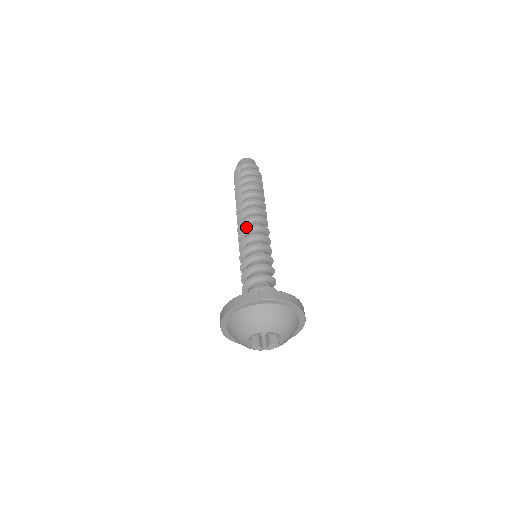
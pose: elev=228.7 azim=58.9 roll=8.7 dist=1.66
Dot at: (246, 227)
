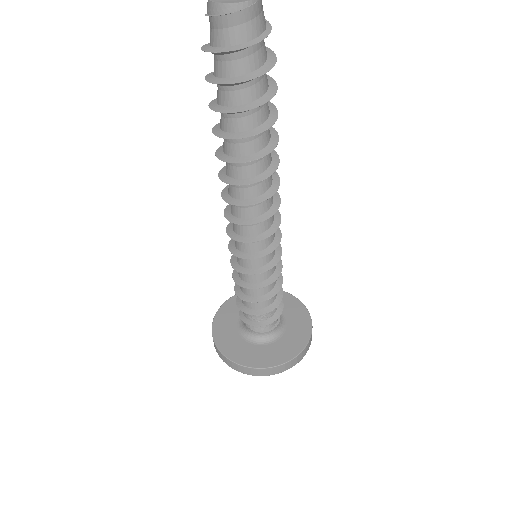
Dot at: occluded
